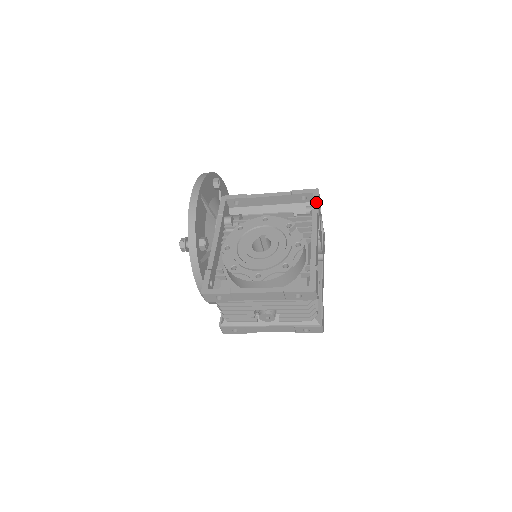
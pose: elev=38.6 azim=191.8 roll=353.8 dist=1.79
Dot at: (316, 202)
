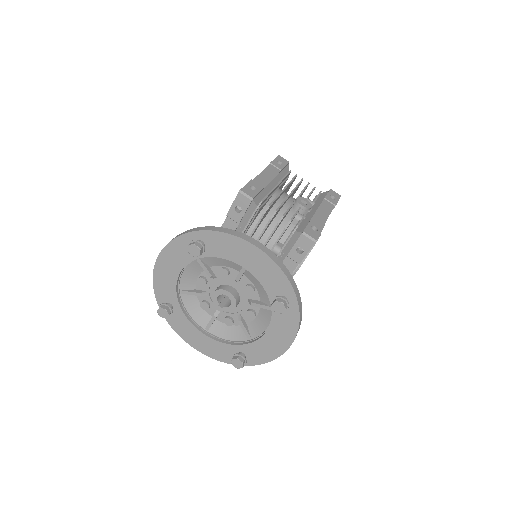
Dot at: occluded
